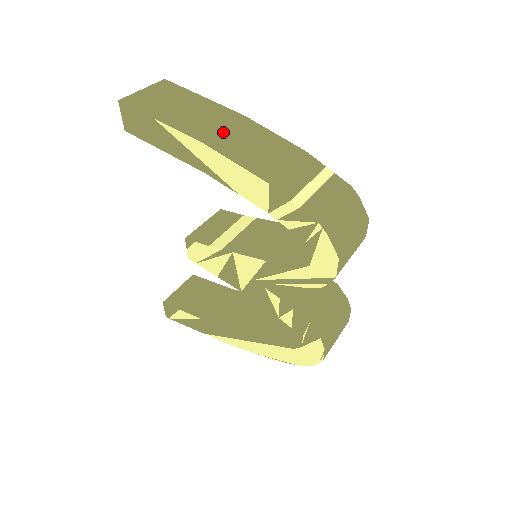
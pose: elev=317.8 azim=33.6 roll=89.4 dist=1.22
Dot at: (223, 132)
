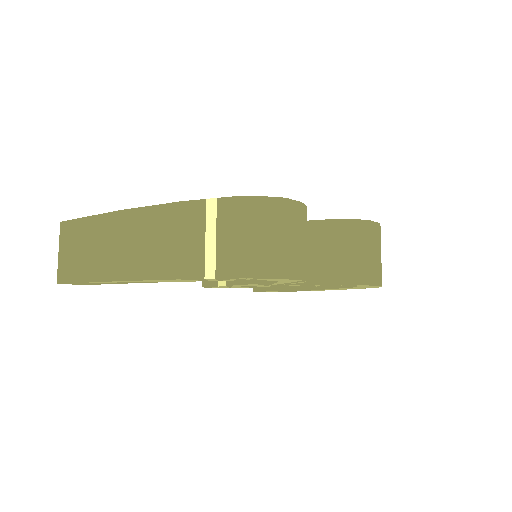
Dot at: (121, 251)
